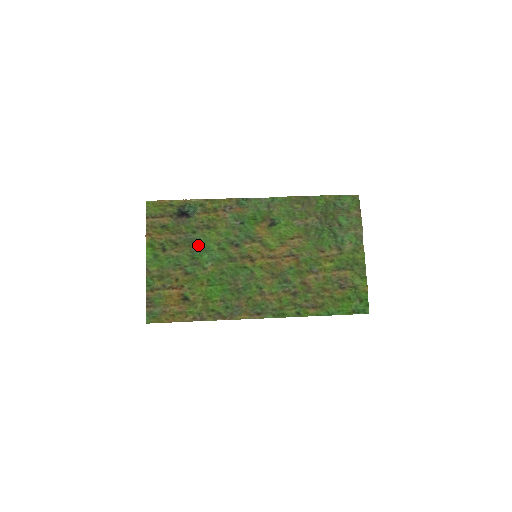
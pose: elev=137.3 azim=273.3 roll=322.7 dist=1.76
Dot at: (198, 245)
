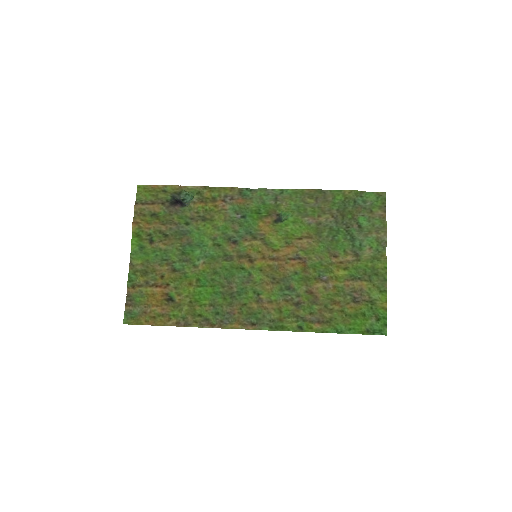
Dot at: (190, 239)
